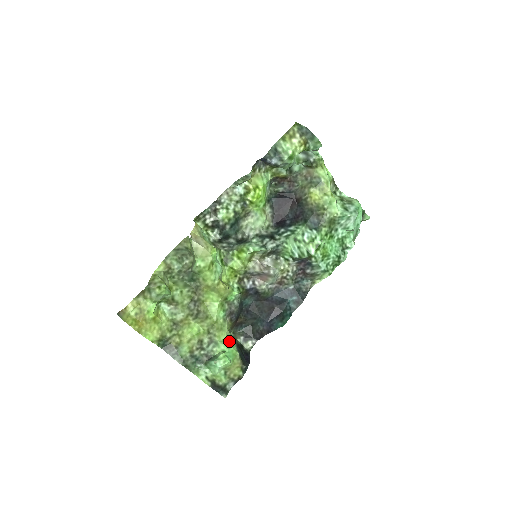
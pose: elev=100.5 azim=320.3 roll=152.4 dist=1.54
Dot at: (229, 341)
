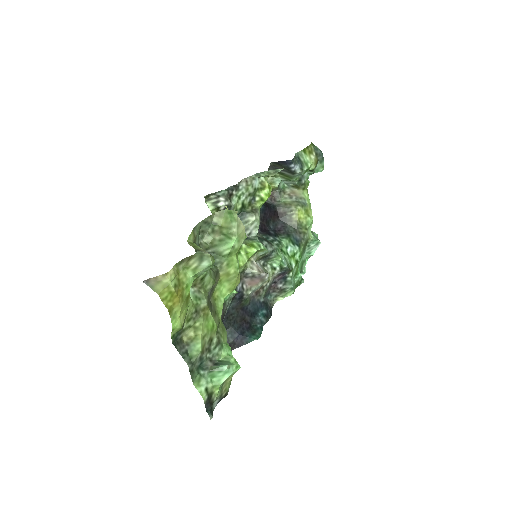
Dot at: occluded
